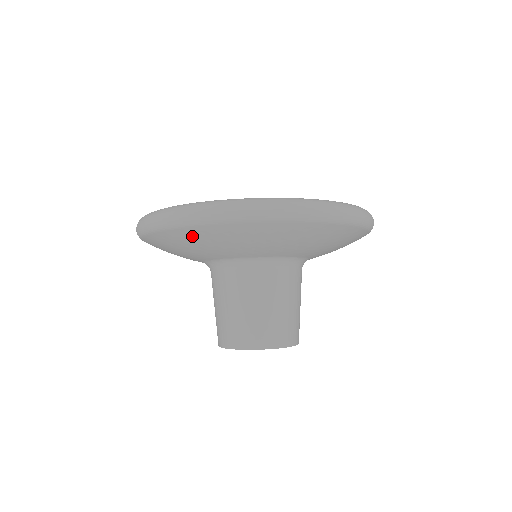
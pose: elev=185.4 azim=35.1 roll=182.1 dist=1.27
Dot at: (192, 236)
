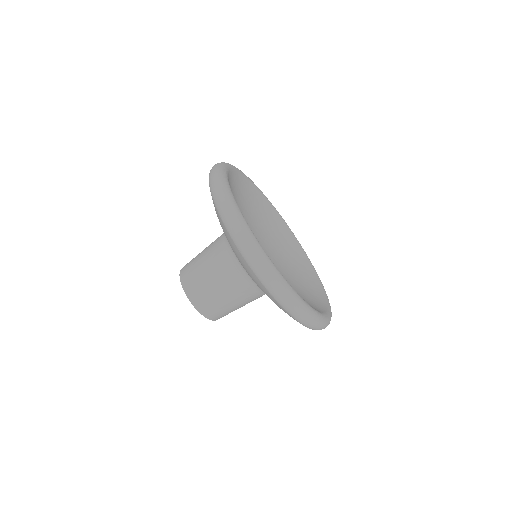
Dot at: (222, 225)
